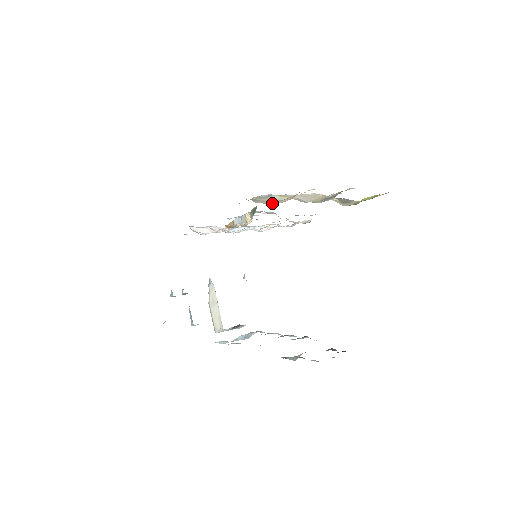
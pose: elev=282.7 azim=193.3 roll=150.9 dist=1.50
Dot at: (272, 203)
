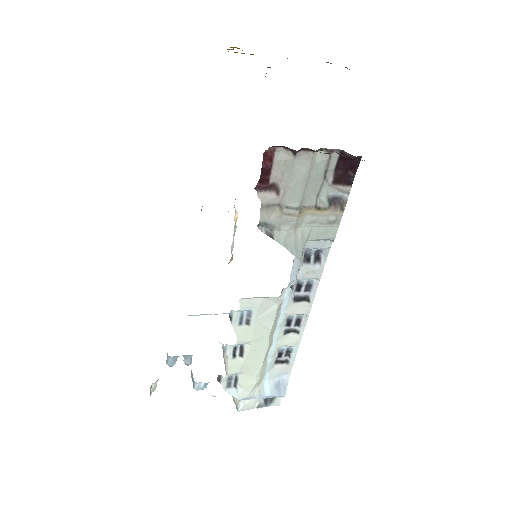
Dot at: occluded
